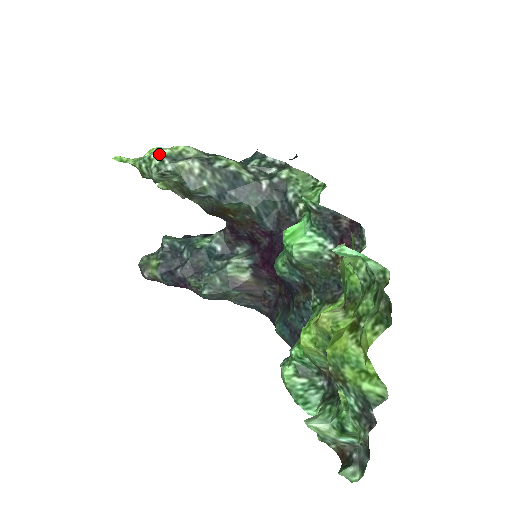
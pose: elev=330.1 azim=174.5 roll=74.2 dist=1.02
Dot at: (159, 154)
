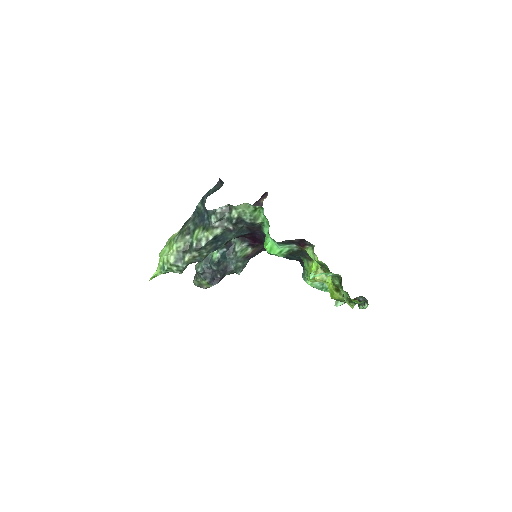
Dot at: (172, 264)
